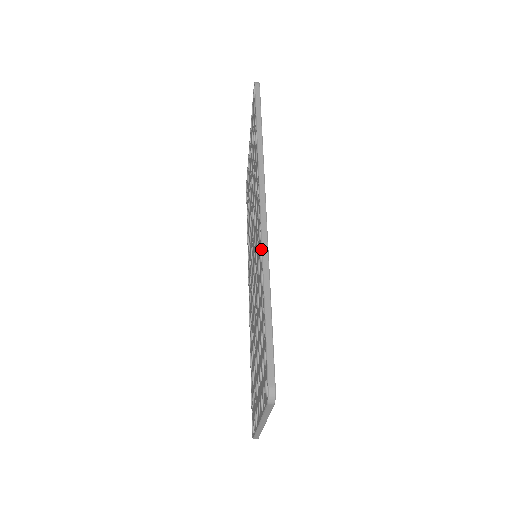
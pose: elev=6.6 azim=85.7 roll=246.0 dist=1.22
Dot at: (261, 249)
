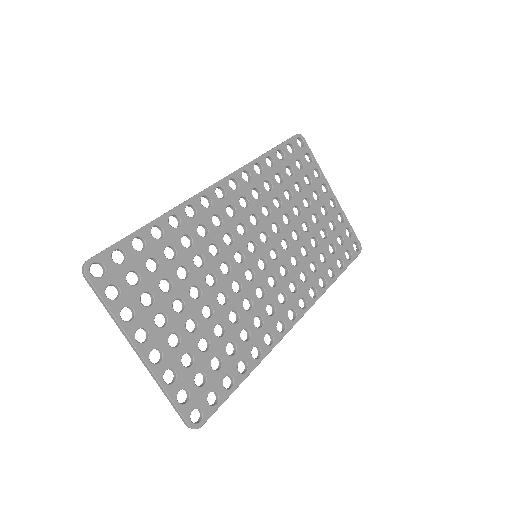
Dot at: (184, 205)
